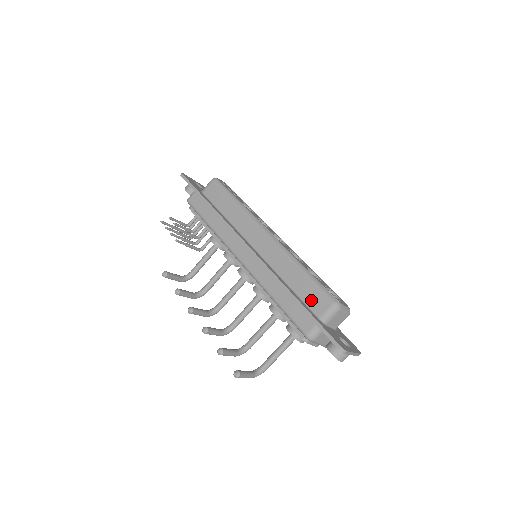
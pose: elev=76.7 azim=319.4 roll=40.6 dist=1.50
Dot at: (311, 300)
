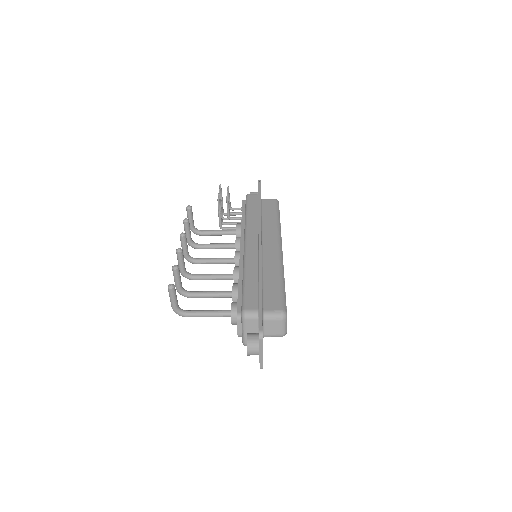
Dot at: (269, 297)
